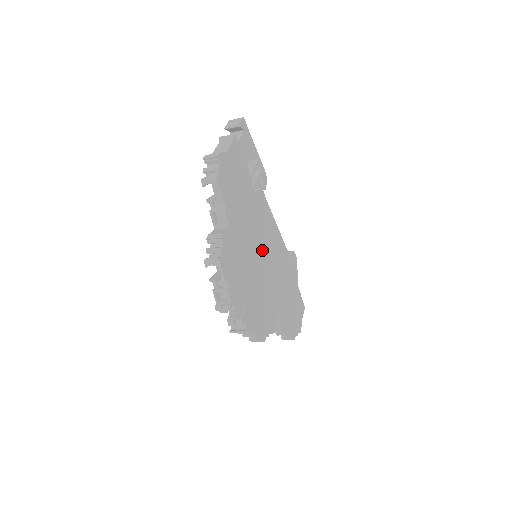
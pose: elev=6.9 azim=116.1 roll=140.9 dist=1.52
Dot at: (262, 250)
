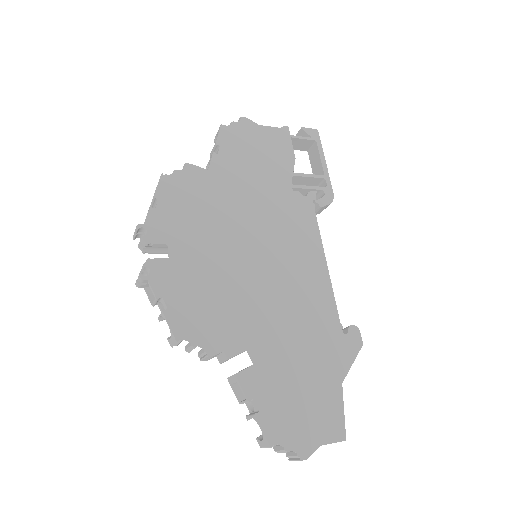
Dot at: (264, 247)
